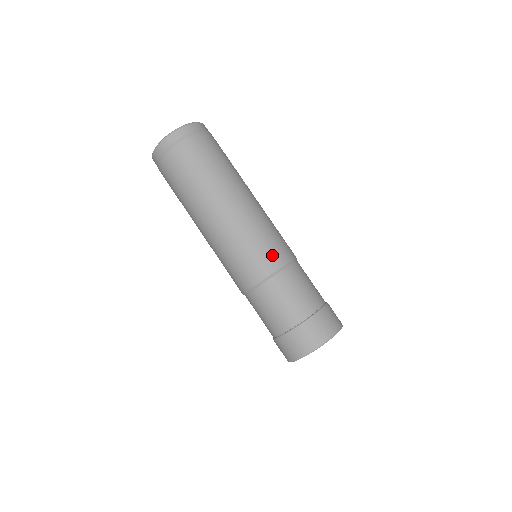
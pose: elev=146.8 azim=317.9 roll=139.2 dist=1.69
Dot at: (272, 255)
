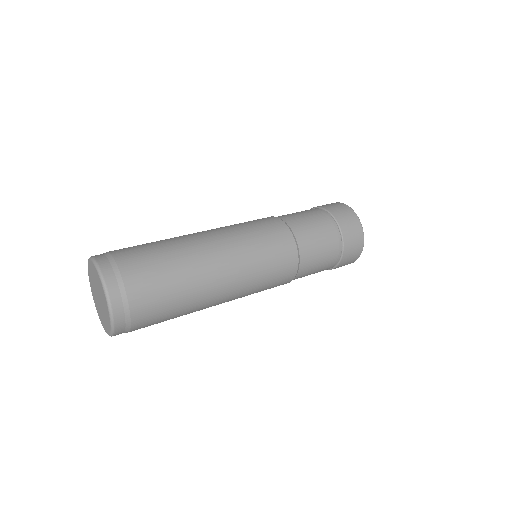
Dot at: (284, 256)
